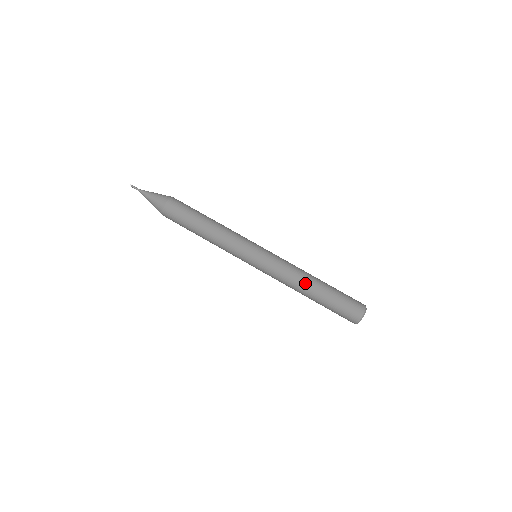
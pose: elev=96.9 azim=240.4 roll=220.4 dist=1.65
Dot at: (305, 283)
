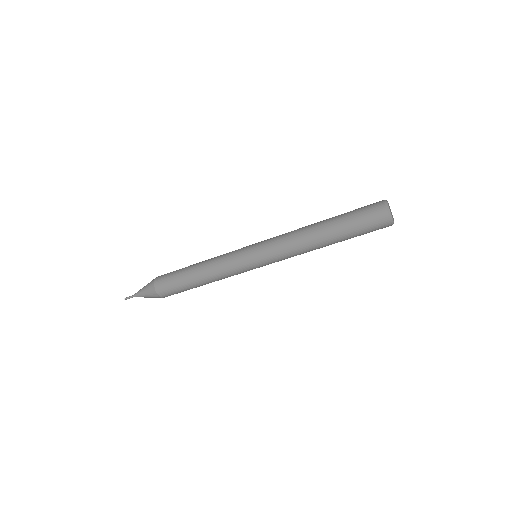
Dot at: (319, 248)
